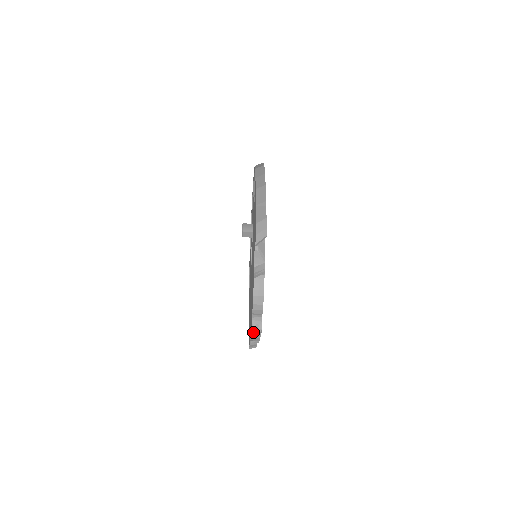
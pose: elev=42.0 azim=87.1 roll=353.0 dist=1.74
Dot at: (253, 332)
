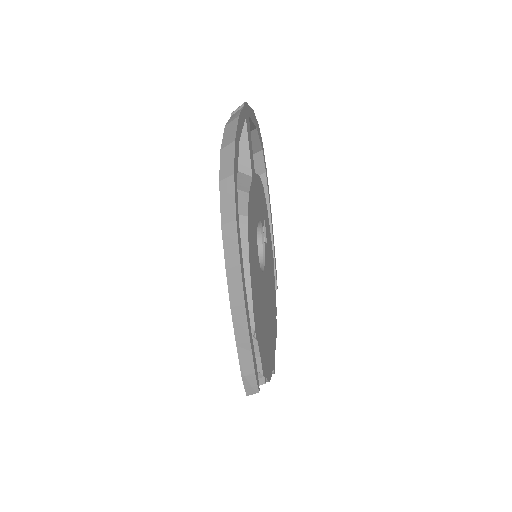
Dot at: occluded
